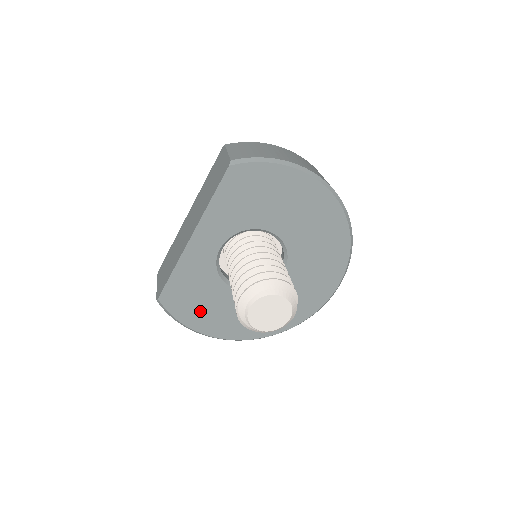
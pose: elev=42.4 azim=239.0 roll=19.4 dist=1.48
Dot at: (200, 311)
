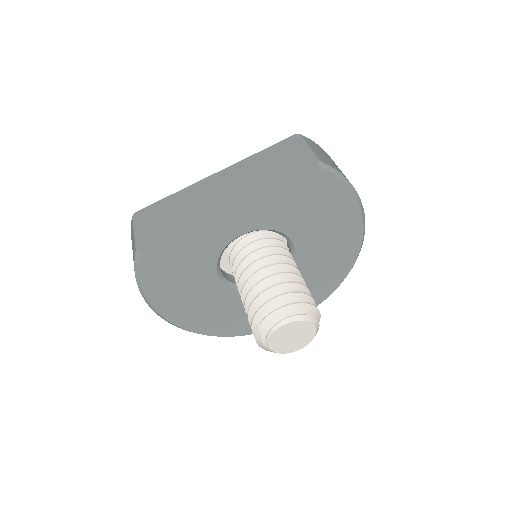
Dot at: (170, 283)
